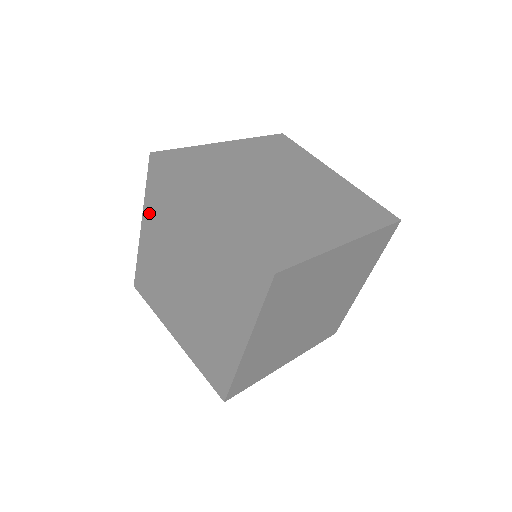
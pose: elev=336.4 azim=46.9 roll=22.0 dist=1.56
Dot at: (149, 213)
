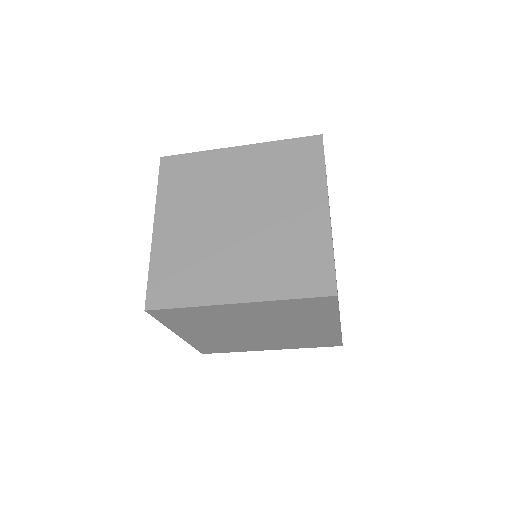
Dot at: occluded
